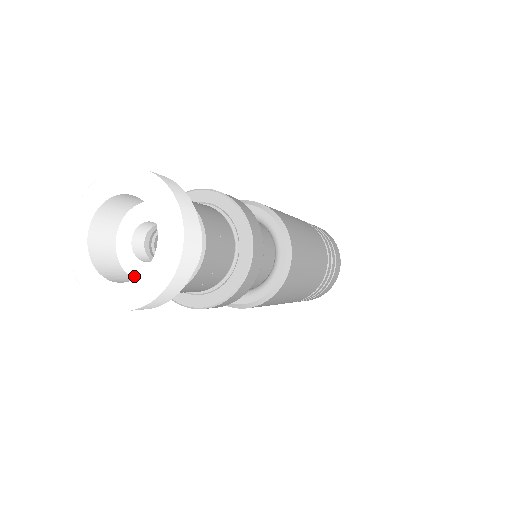
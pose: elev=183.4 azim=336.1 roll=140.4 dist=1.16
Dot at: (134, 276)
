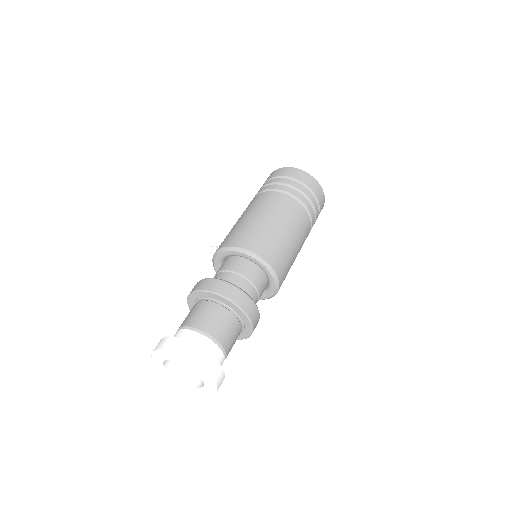
Dot at: occluded
